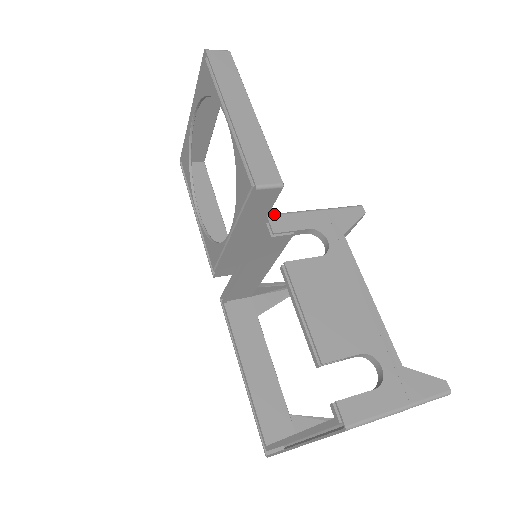
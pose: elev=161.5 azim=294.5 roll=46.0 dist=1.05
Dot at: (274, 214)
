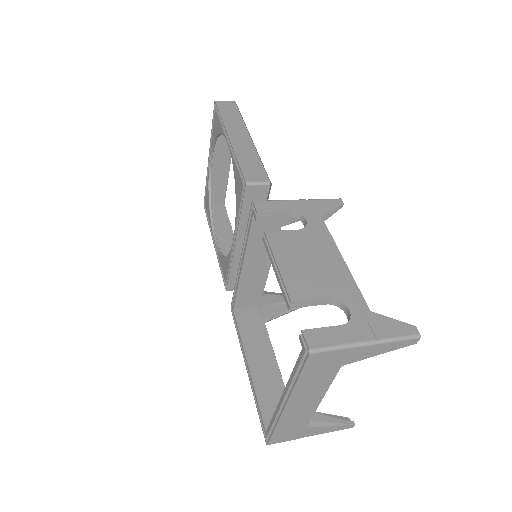
Dot at: occluded
